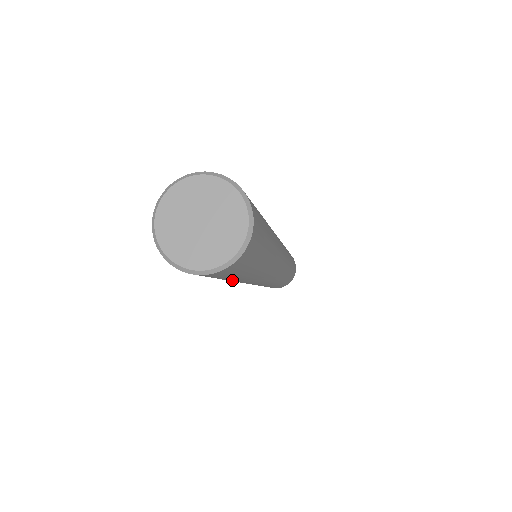
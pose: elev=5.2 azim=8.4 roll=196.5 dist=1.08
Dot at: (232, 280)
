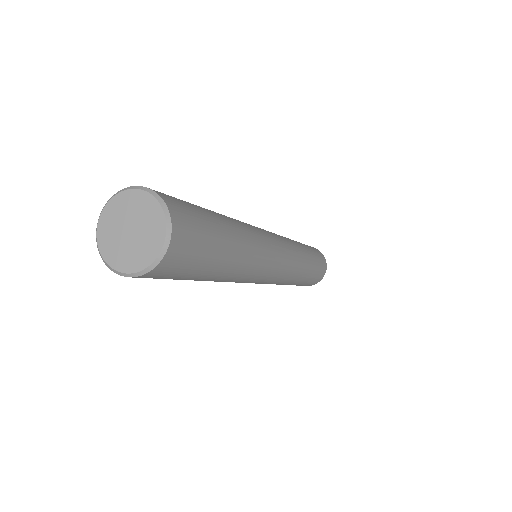
Dot at: (220, 270)
